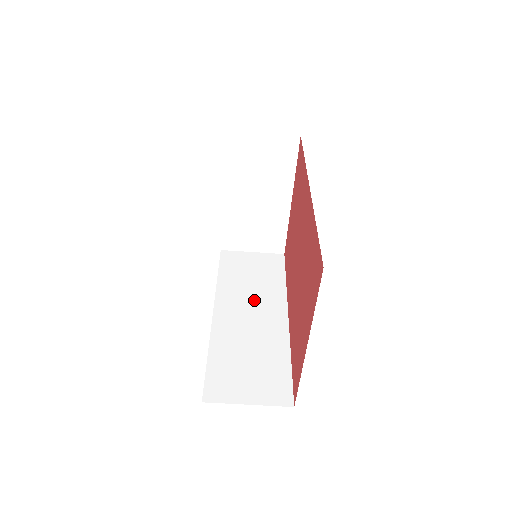
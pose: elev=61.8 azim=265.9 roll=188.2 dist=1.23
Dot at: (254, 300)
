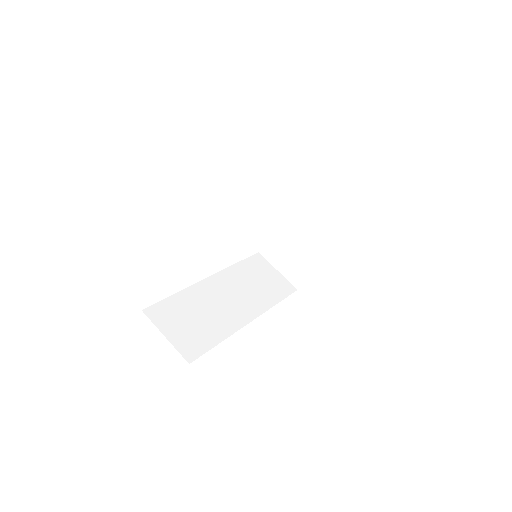
Dot at: (242, 294)
